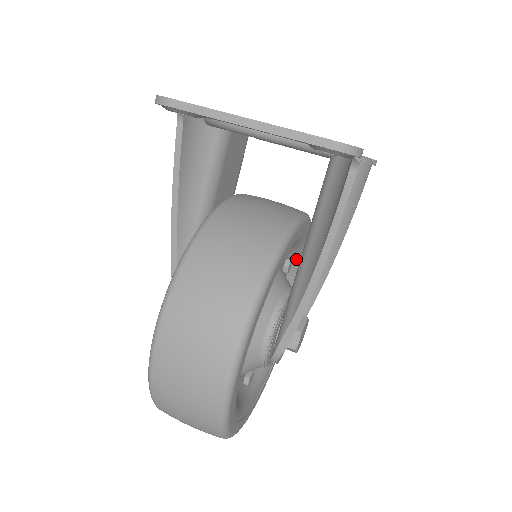
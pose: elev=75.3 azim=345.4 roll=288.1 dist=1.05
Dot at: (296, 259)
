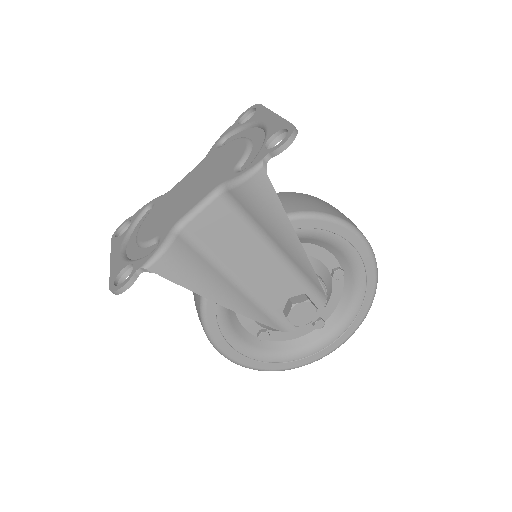
Dot at: (301, 239)
